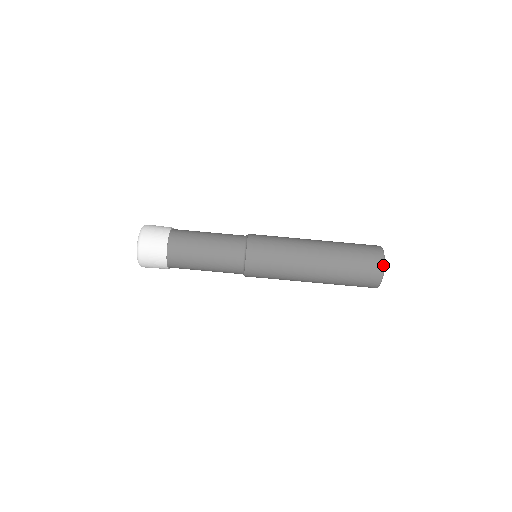
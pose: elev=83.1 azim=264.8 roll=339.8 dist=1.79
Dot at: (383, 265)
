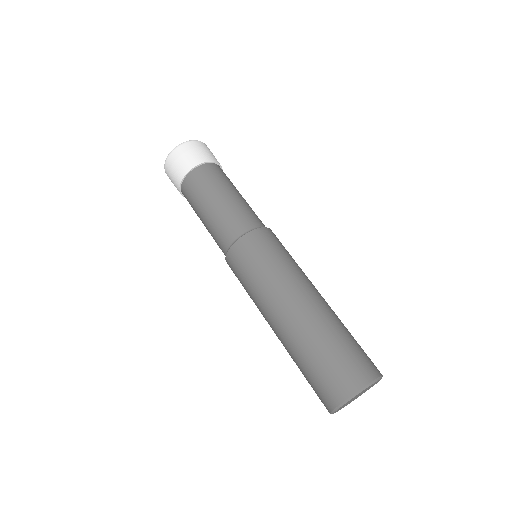
Dot at: (381, 374)
